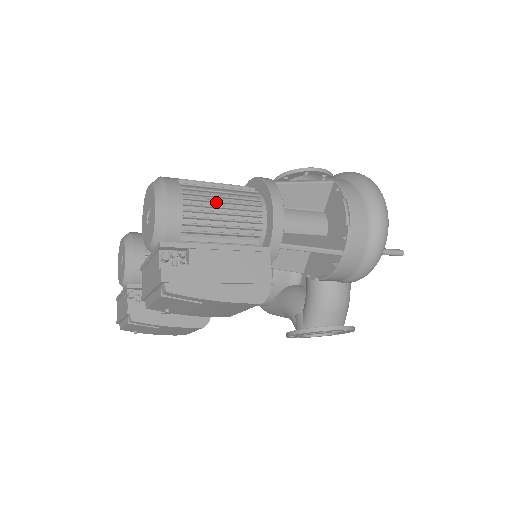
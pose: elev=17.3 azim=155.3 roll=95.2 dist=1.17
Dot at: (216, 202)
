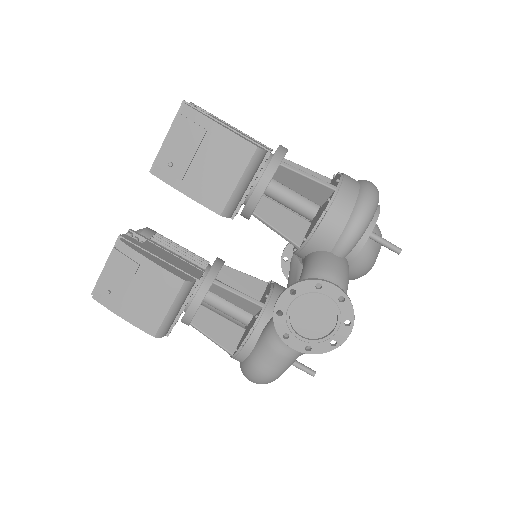
Dot at: occluded
